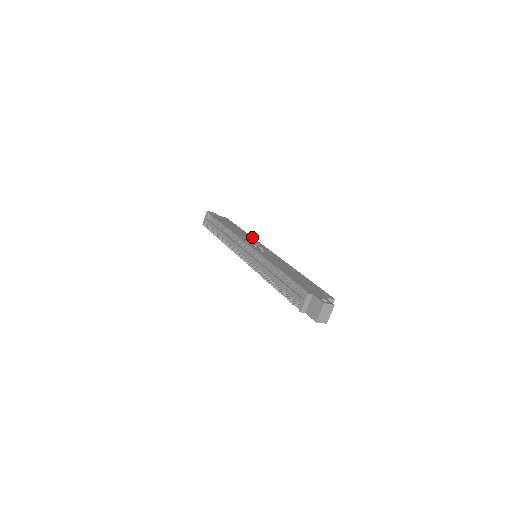
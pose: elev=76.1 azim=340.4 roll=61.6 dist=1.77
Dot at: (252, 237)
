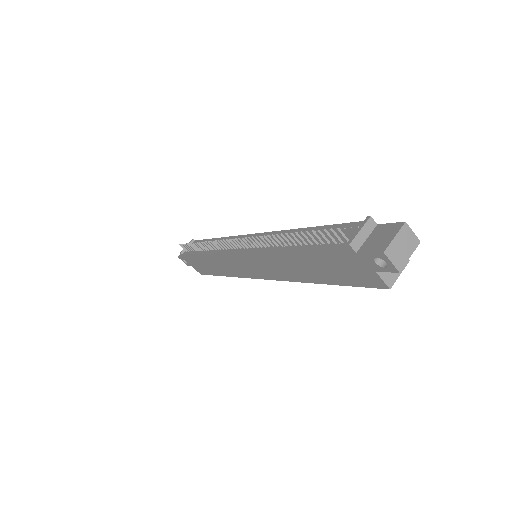
Dot at: occluded
